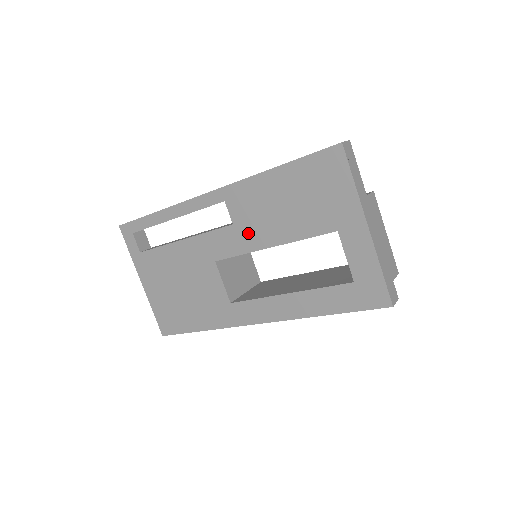
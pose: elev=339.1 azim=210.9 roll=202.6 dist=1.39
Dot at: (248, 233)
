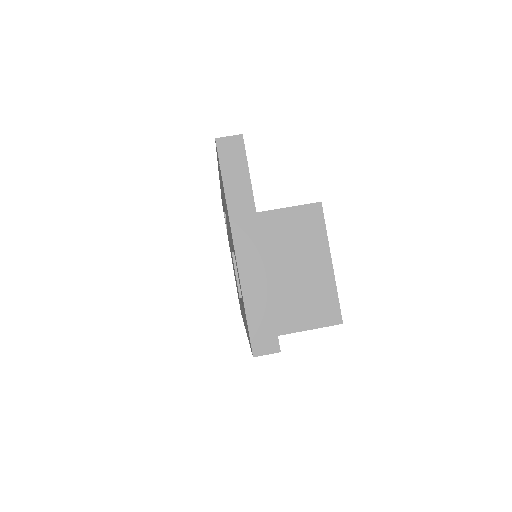
Dot at: (228, 230)
